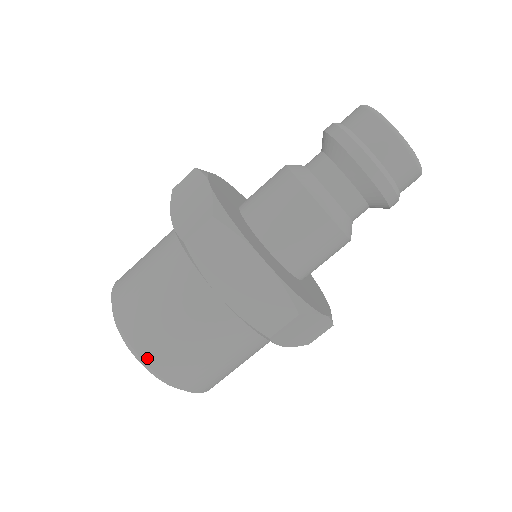
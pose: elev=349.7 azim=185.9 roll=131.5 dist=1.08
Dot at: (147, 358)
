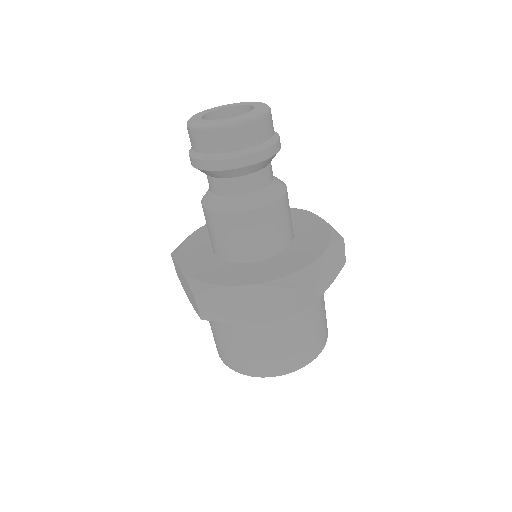
Dot at: (266, 375)
